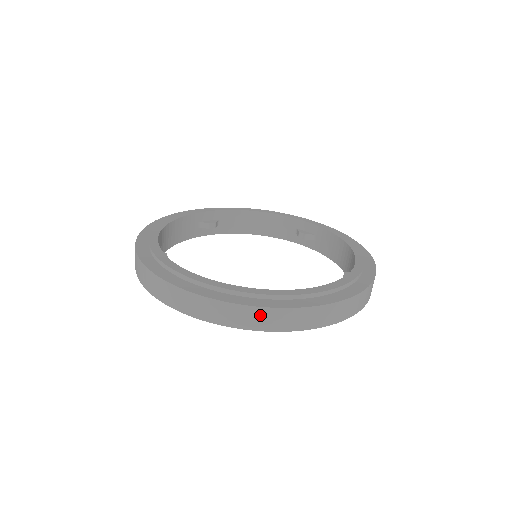
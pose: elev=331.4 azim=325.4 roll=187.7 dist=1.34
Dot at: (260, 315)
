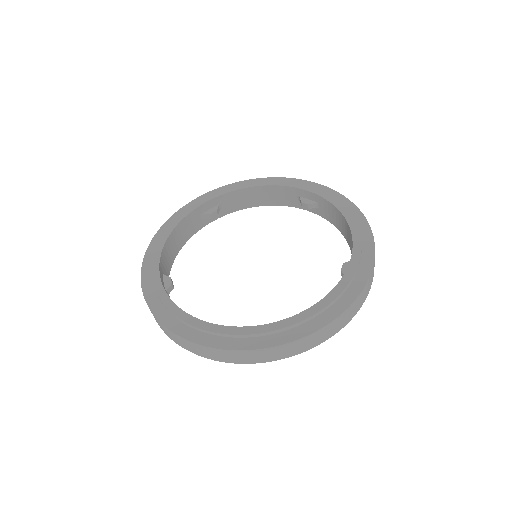
Dot at: (255, 354)
